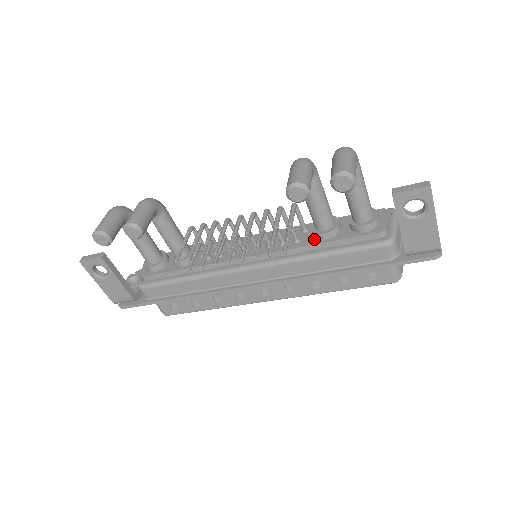
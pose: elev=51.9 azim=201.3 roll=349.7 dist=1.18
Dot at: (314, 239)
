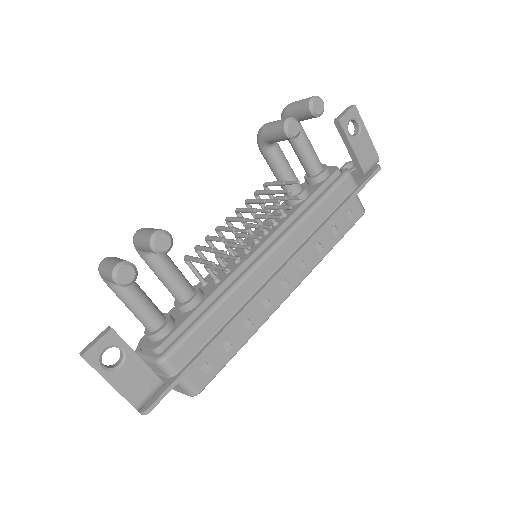
Dot at: (296, 205)
